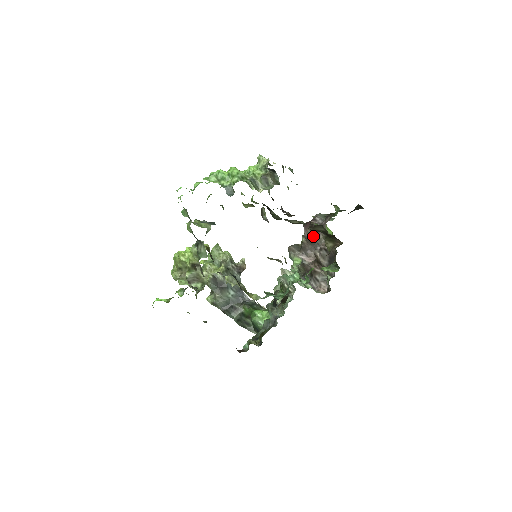
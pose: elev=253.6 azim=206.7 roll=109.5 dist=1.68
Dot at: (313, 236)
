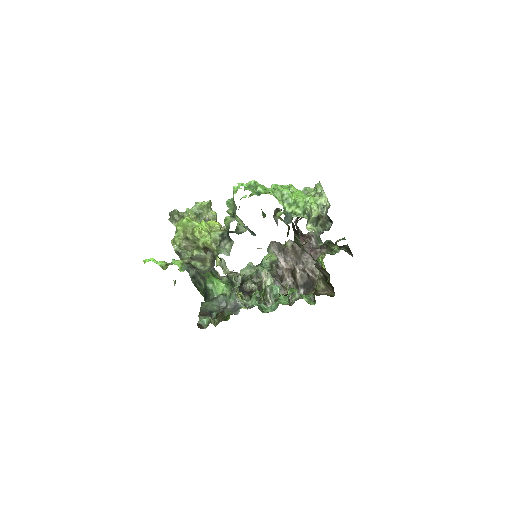
Dot at: (303, 254)
